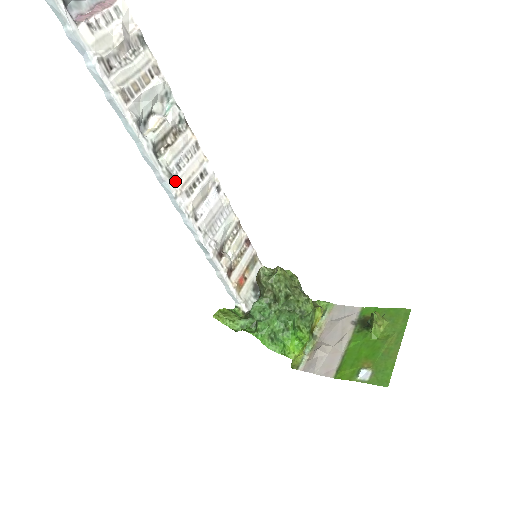
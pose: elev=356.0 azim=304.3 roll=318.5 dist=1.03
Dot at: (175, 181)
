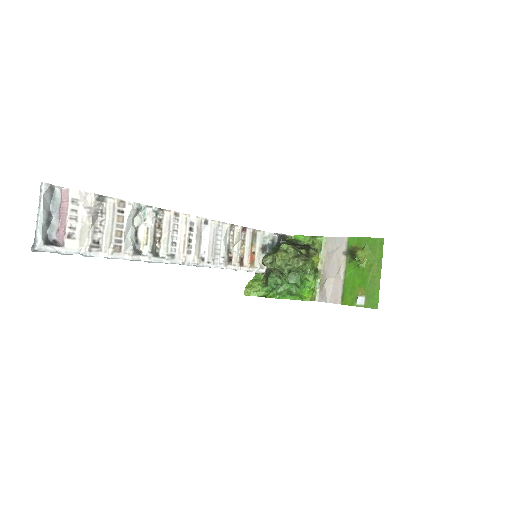
Dot at: (177, 255)
